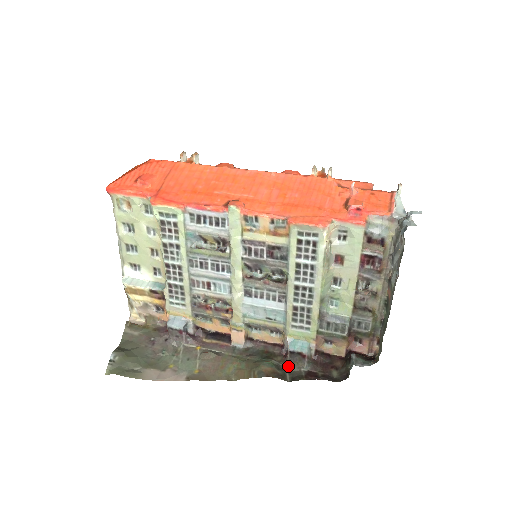
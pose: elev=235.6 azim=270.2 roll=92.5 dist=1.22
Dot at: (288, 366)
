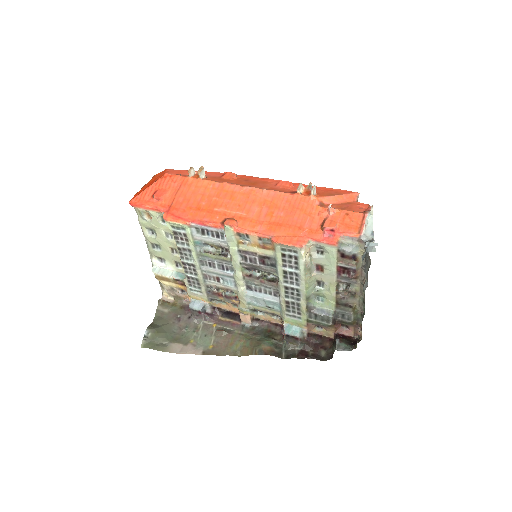
Dot at: (285, 345)
